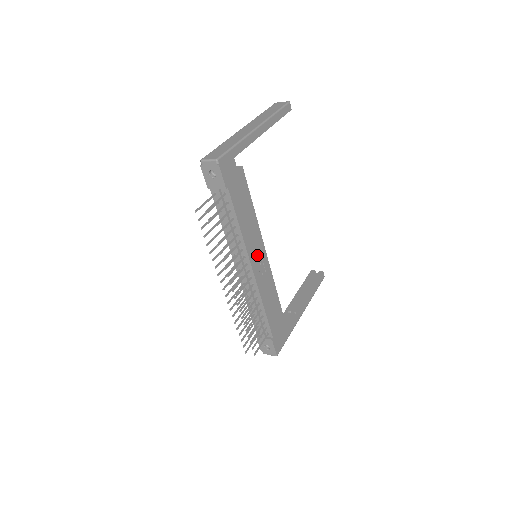
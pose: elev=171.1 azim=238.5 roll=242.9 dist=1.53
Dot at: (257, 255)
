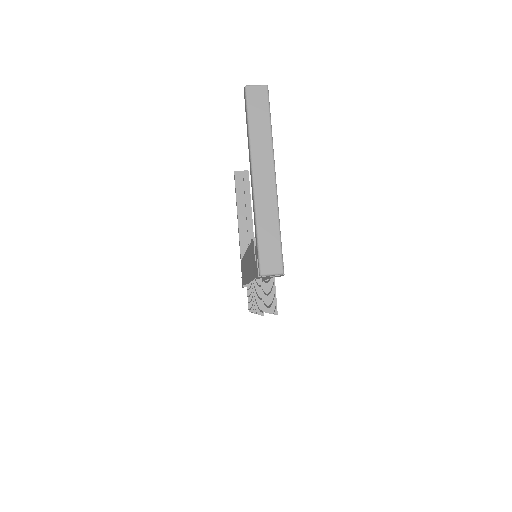
Dot at: occluded
